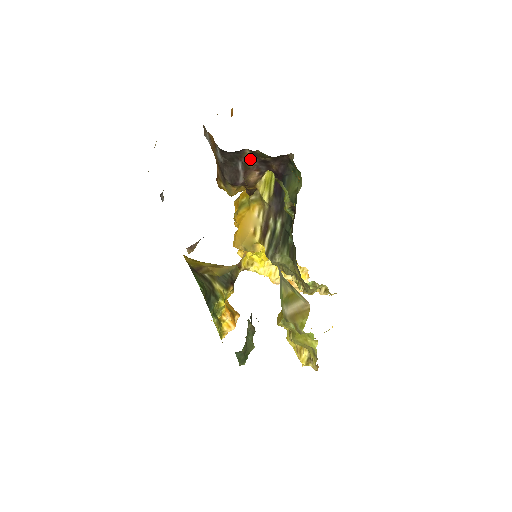
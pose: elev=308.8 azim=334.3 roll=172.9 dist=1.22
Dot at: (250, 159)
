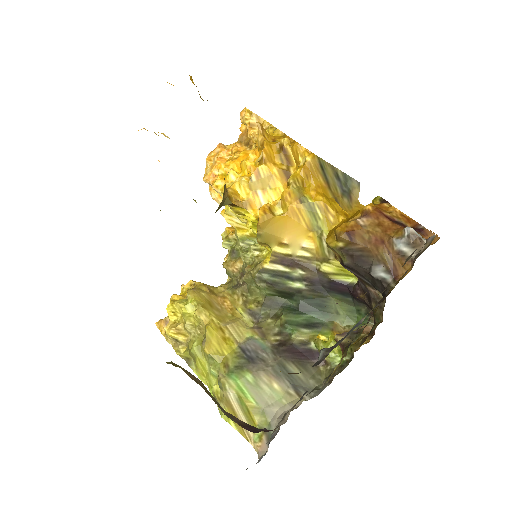
Dot at: (373, 290)
